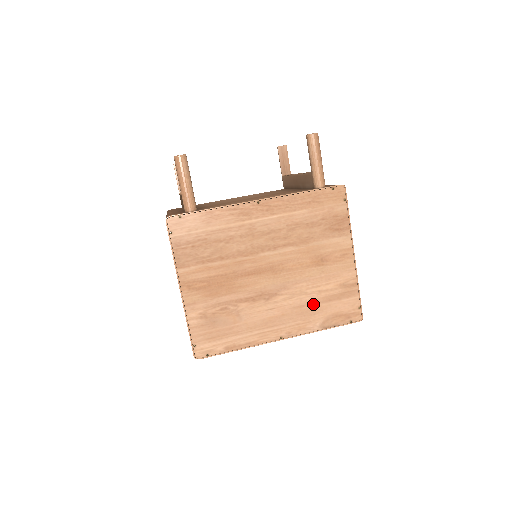
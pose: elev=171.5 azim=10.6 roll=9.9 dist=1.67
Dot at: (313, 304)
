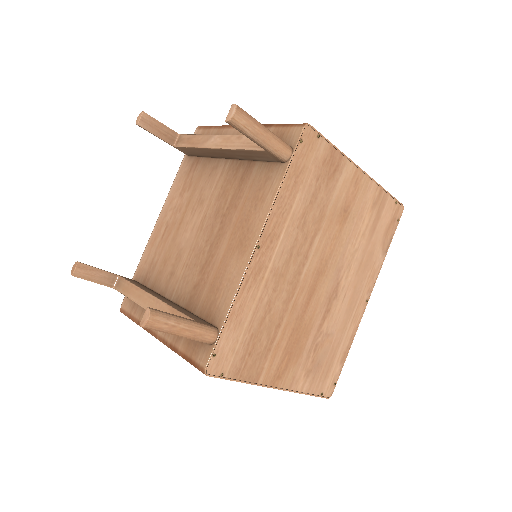
Dot at: (366, 249)
